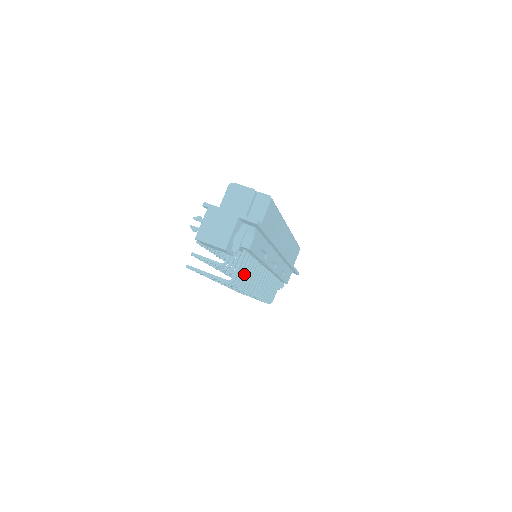
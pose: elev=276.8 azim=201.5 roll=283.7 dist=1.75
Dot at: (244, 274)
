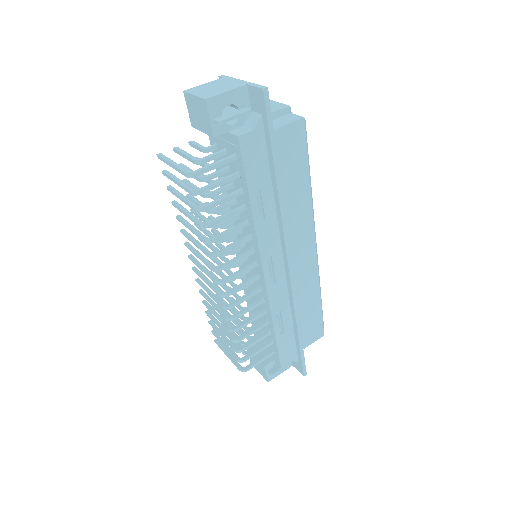
Dot at: (217, 200)
